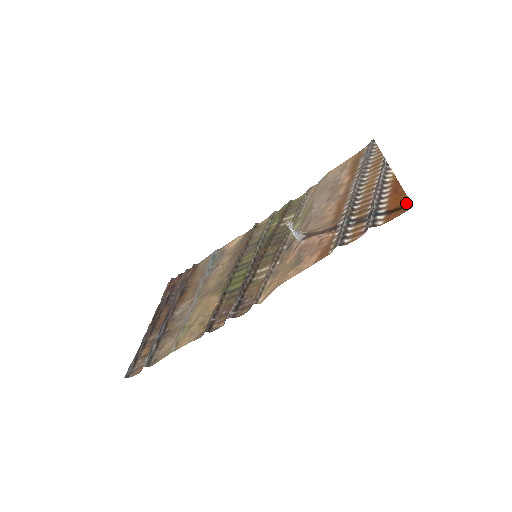
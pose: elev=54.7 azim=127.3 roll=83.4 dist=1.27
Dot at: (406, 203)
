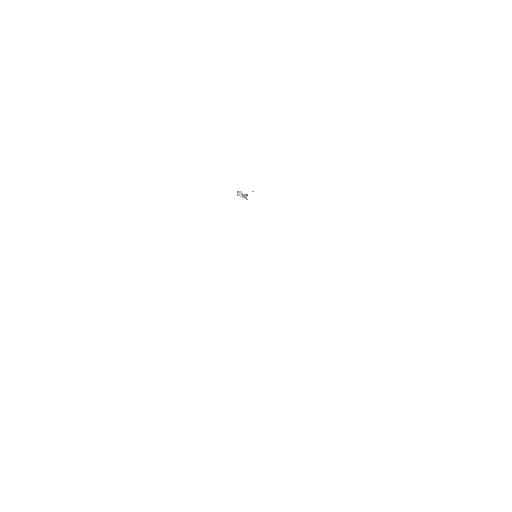
Dot at: occluded
